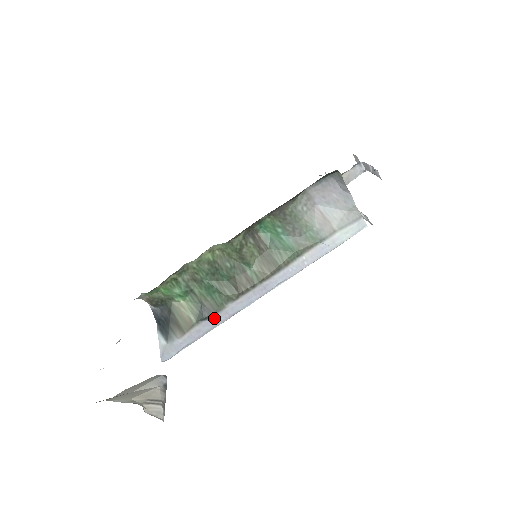
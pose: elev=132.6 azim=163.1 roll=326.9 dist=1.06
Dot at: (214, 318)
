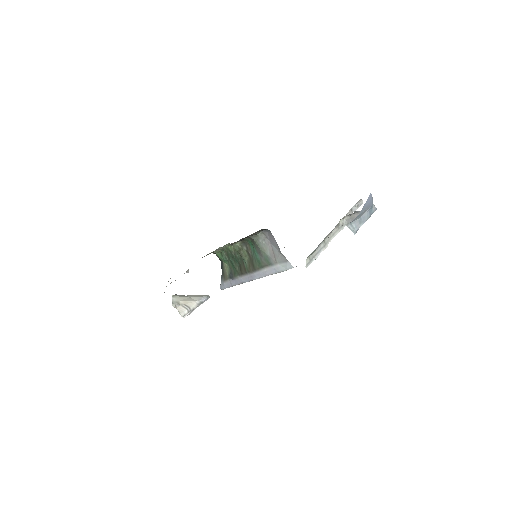
Dot at: (235, 280)
